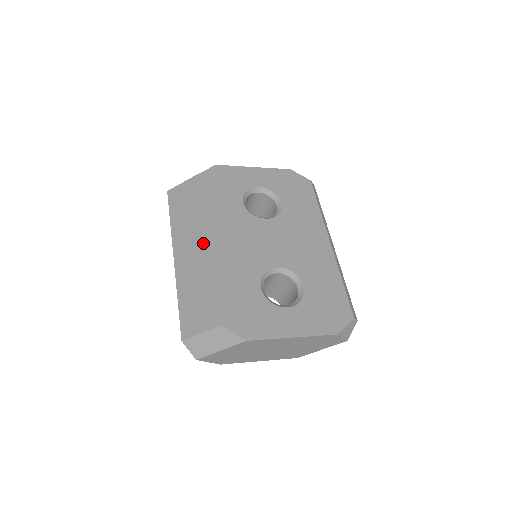
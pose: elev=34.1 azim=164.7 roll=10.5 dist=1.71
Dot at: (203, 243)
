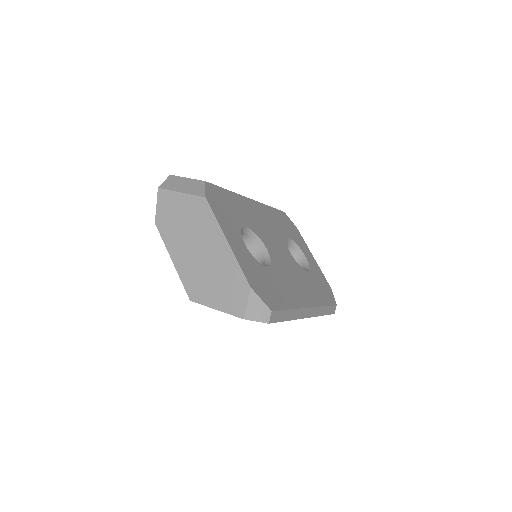
Dot at: occluded
